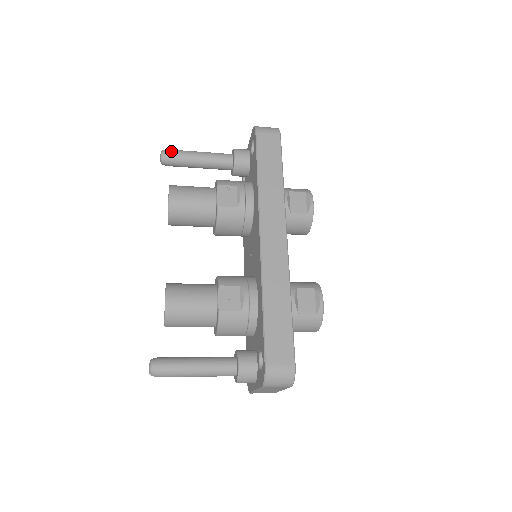
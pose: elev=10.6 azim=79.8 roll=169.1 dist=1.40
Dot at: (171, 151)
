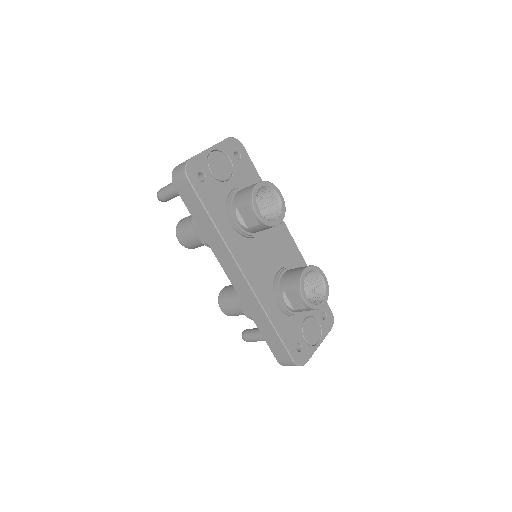
Dot at: (160, 195)
